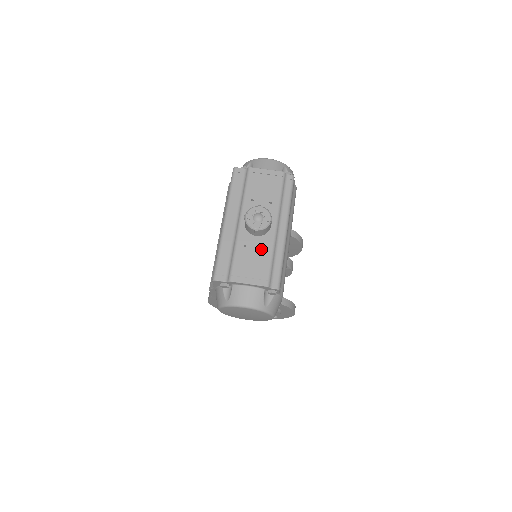
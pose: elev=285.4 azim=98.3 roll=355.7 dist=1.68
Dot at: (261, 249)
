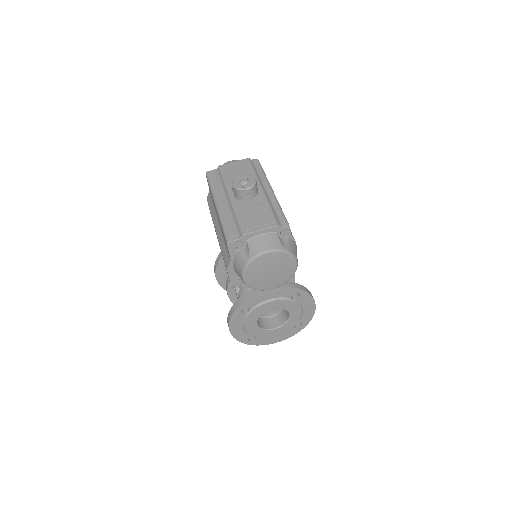
Dot at: (258, 206)
